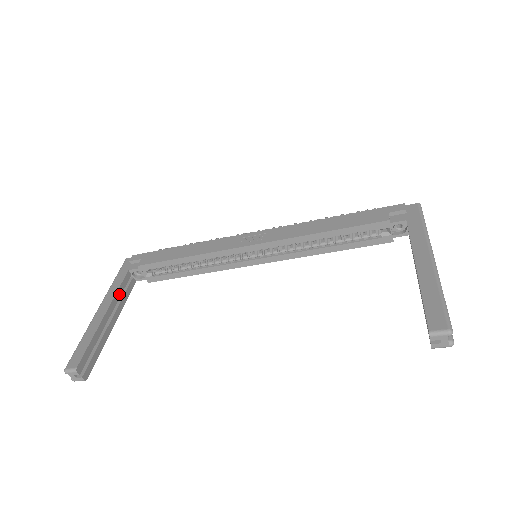
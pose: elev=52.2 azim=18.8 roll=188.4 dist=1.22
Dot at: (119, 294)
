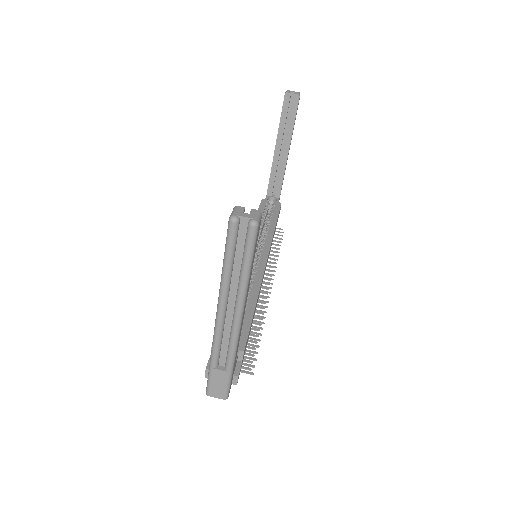
Dot at: occluded
